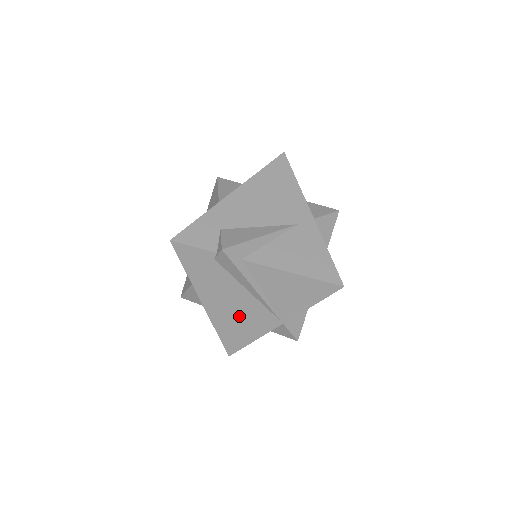
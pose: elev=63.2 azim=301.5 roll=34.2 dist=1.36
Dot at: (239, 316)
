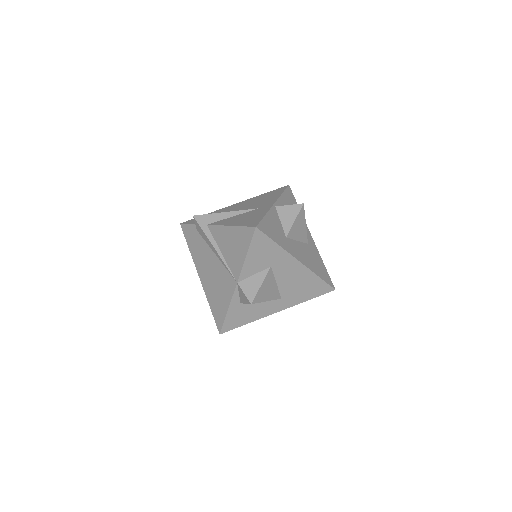
Dot at: (216, 283)
